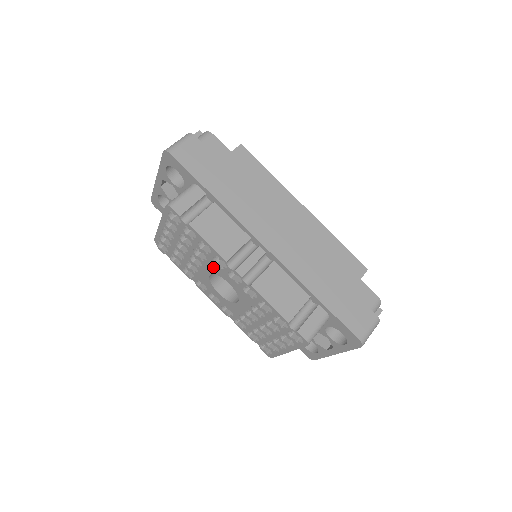
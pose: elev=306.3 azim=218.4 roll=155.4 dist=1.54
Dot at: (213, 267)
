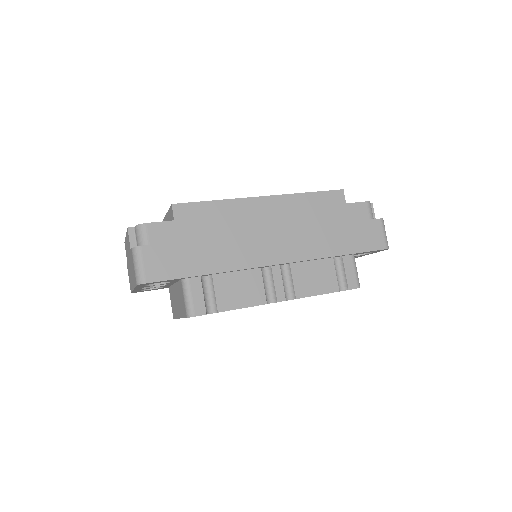
Dot at: occluded
